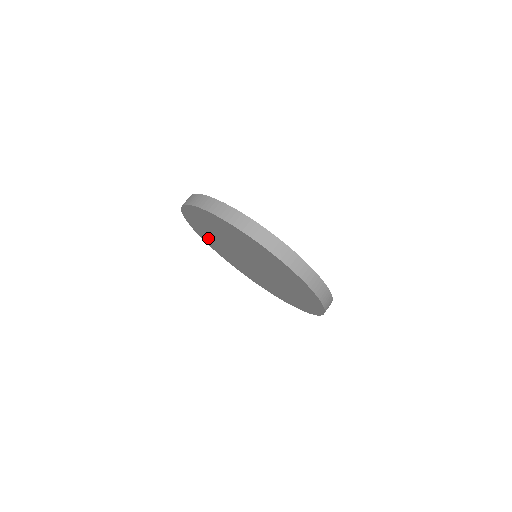
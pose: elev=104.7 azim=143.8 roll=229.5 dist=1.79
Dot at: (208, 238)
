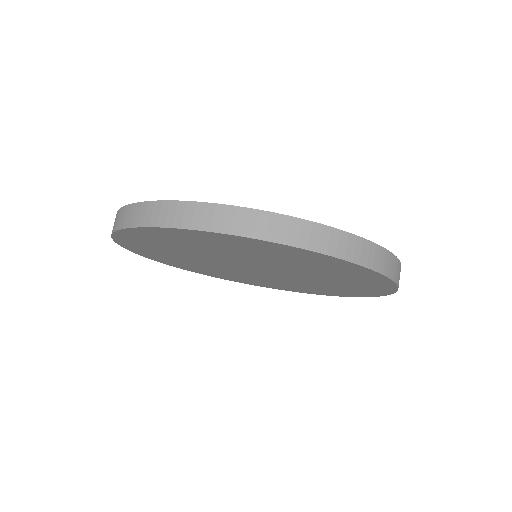
Dot at: (164, 257)
